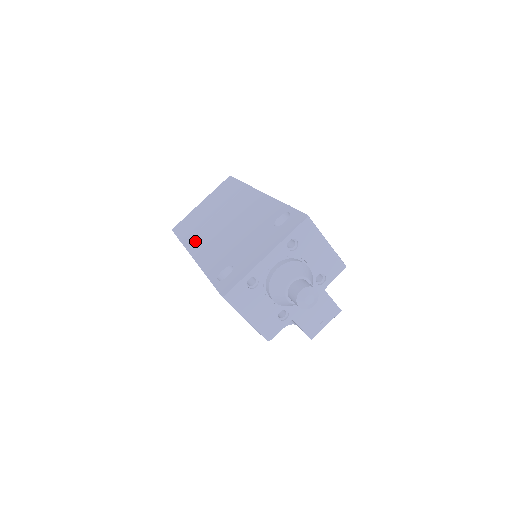
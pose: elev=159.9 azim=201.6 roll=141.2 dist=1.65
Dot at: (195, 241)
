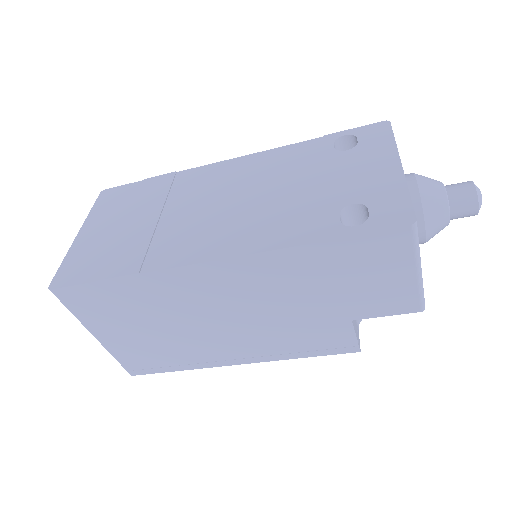
Dot at: (172, 251)
